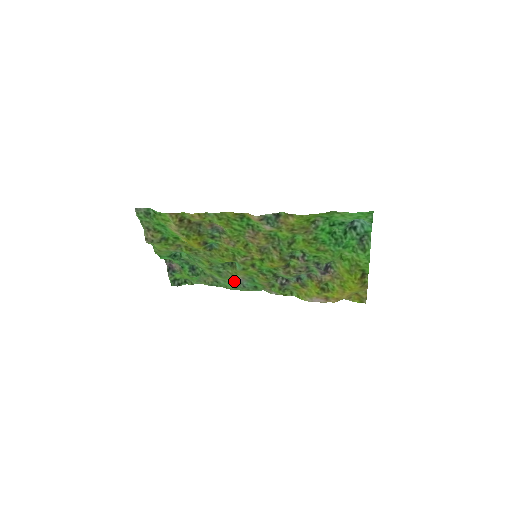
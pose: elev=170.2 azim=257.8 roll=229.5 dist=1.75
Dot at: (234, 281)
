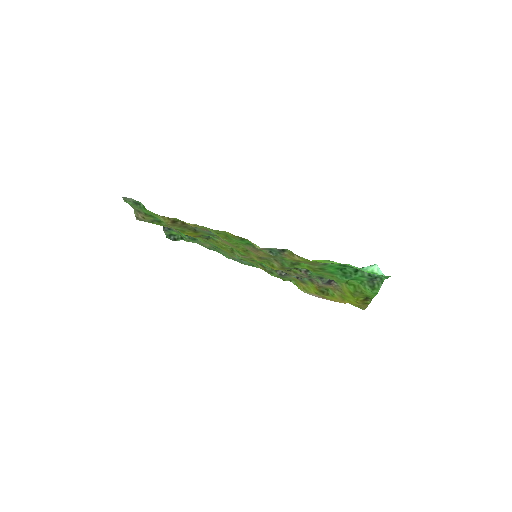
Dot at: (232, 257)
